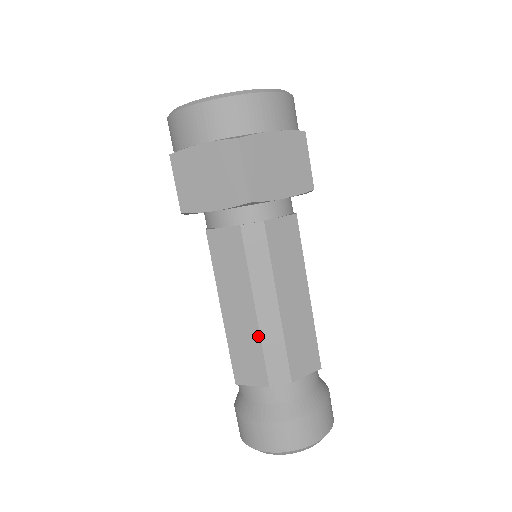
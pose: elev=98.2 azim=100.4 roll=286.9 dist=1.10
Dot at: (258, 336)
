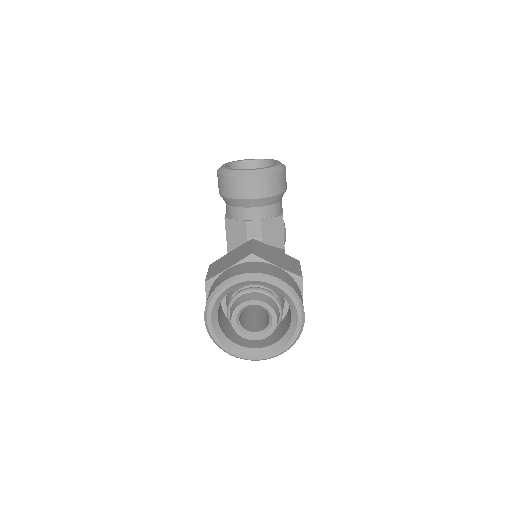
Dot at: occluded
